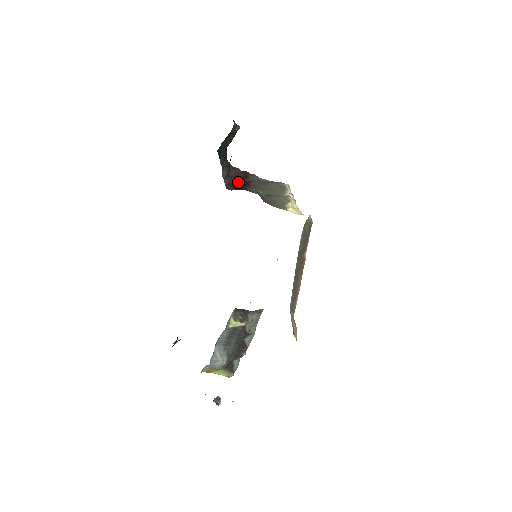
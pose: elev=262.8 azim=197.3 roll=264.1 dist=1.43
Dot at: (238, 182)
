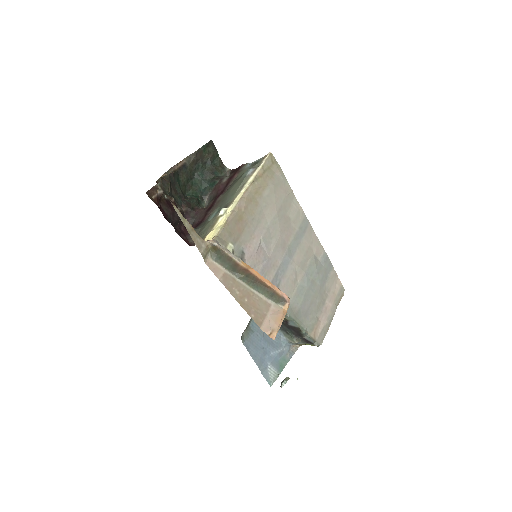
Dot at: (202, 214)
